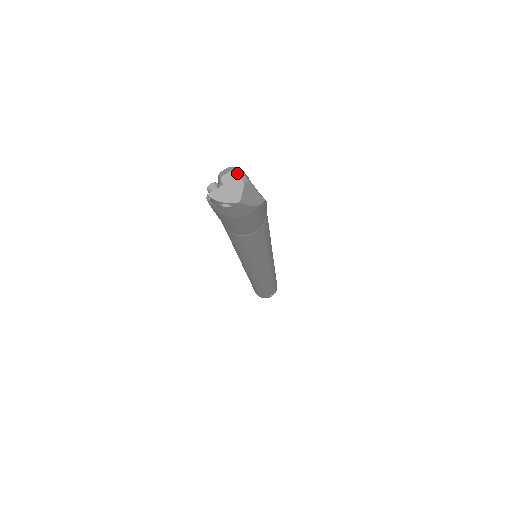
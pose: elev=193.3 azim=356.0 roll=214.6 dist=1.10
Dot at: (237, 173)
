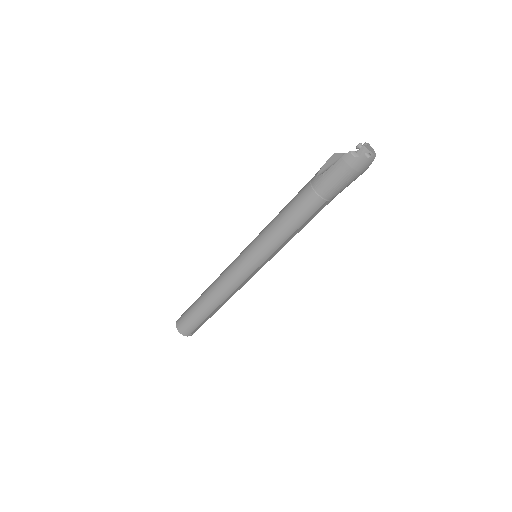
Dot at: occluded
